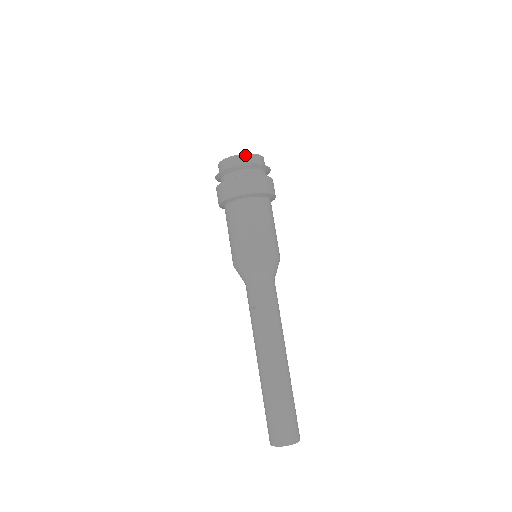
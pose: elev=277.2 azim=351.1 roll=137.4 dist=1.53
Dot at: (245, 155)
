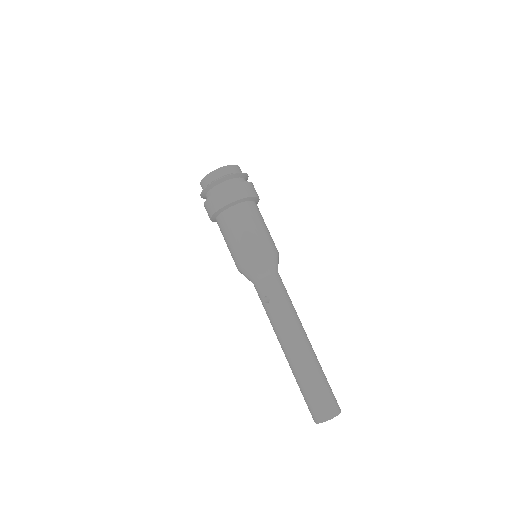
Dot at: (224, 168)
